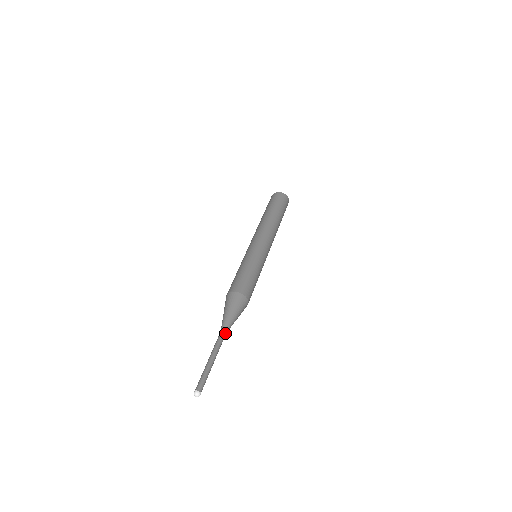
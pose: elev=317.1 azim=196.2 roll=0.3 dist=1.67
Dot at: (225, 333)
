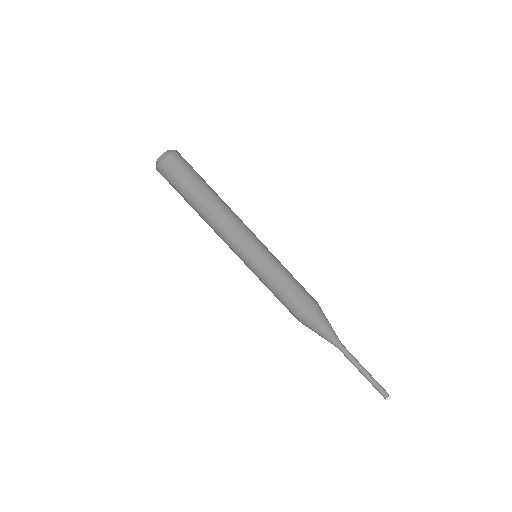
Dot at: (342, 345)
